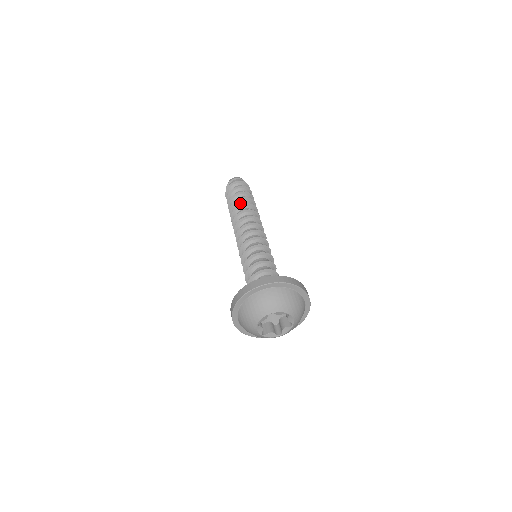
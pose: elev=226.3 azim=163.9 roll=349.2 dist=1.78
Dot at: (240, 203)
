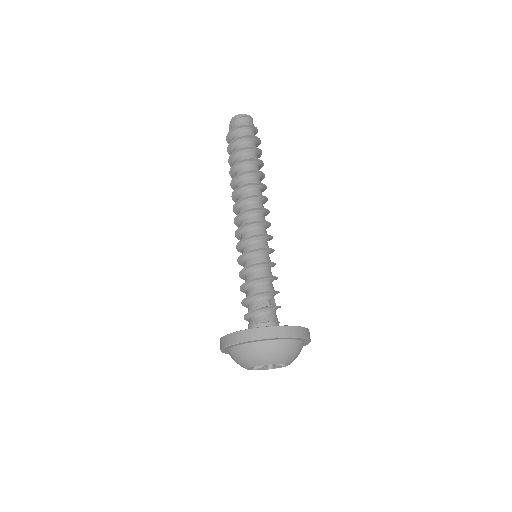
Dot at: (235, 172)
